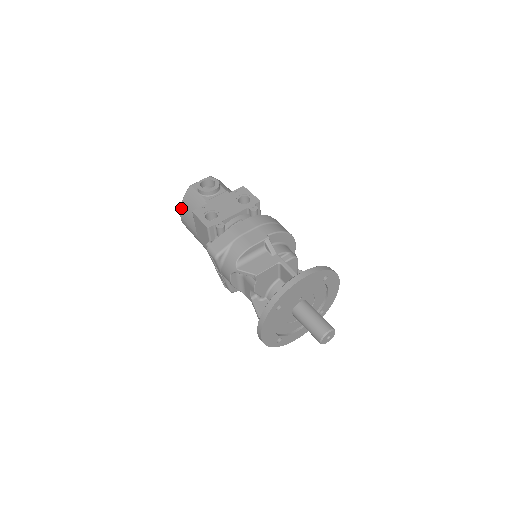
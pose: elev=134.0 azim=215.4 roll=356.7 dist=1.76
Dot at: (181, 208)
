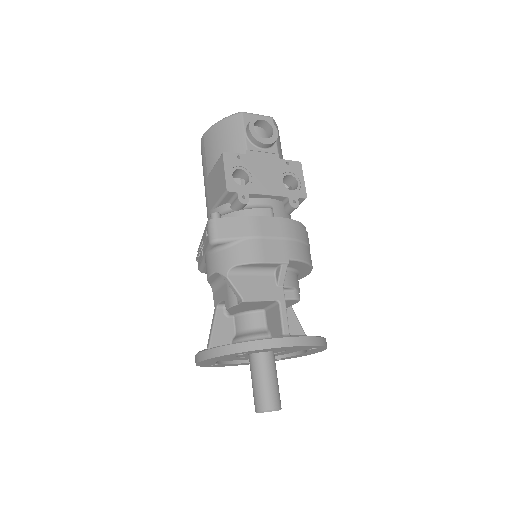
Dot at: (211, 128)
